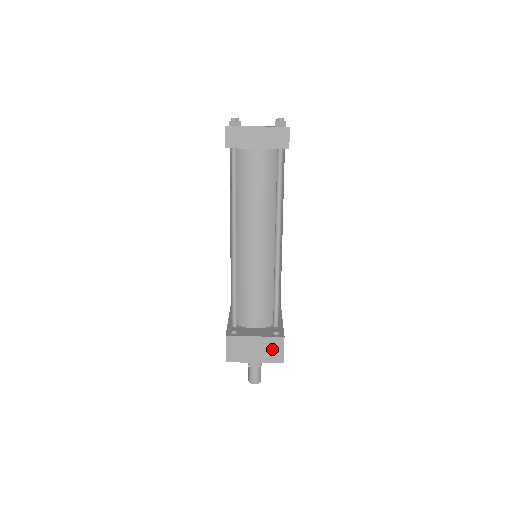
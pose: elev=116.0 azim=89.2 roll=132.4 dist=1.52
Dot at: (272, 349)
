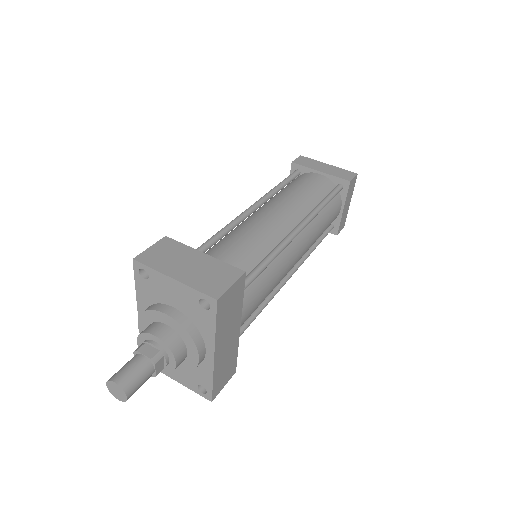
Dot at: (215, 276)
